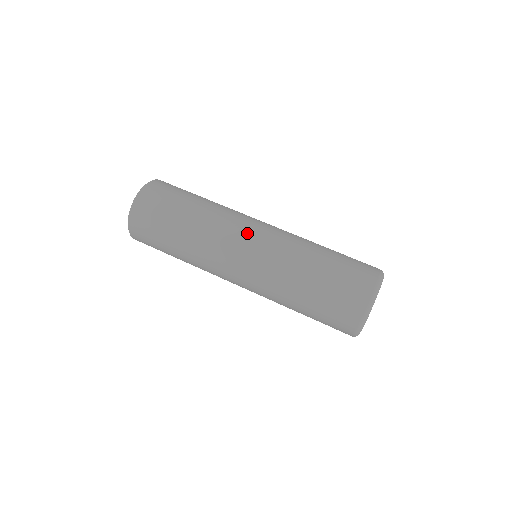
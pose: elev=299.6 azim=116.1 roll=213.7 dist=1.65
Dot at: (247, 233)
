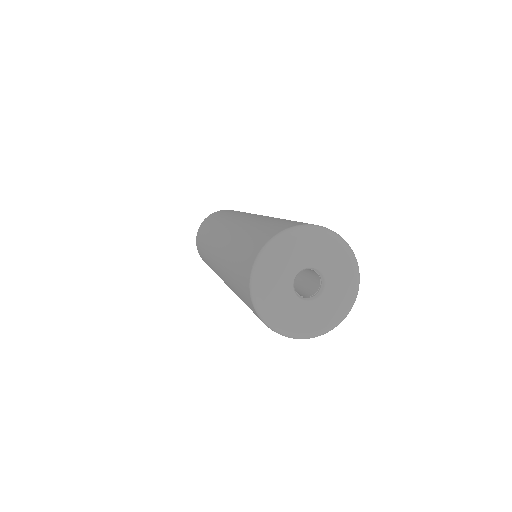
Dot at: (220, 232)
